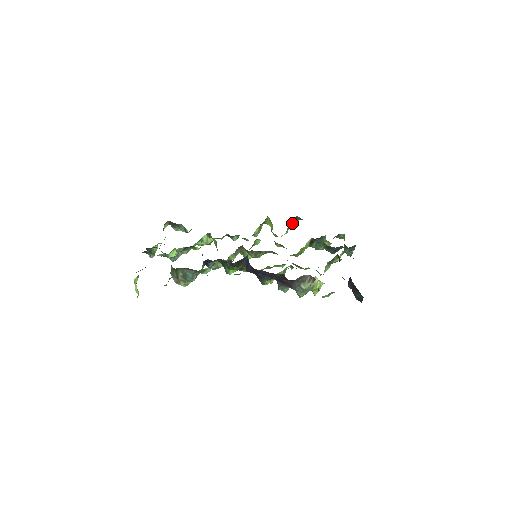
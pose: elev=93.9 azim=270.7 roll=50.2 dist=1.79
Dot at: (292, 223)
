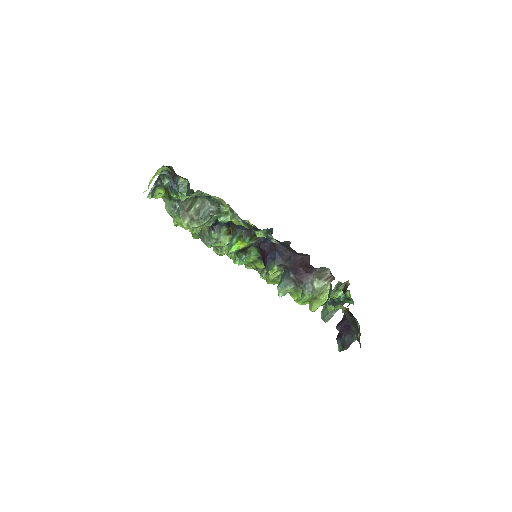
Dot at: occluded
